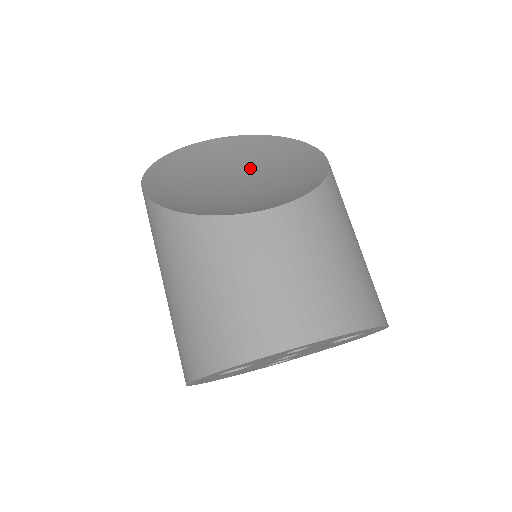
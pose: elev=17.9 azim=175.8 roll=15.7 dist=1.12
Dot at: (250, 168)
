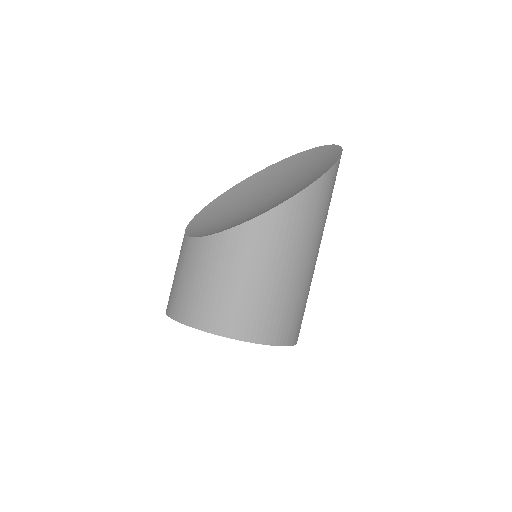
Dot at: (286, 188)
